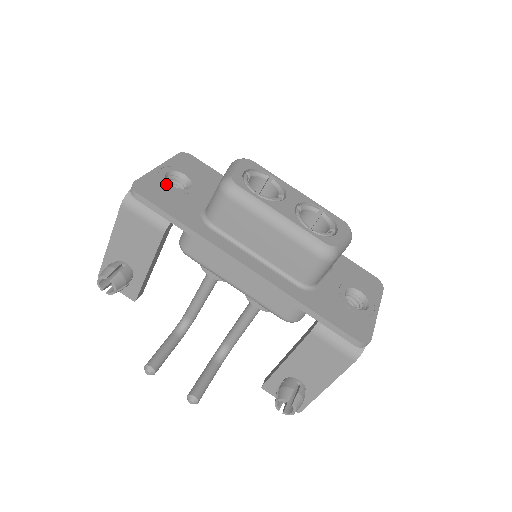
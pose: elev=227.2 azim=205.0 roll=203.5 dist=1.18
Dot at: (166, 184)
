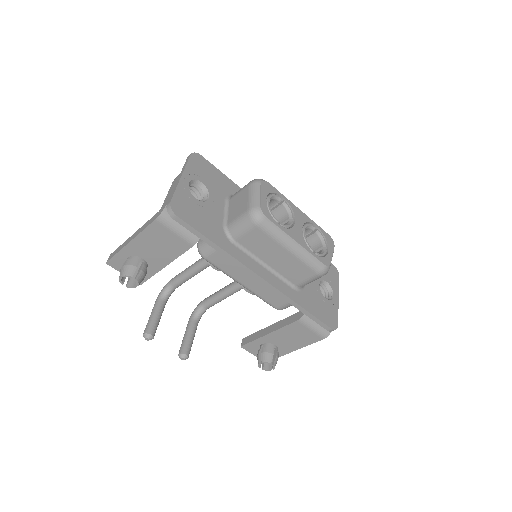
Dot at: (192, 198)
